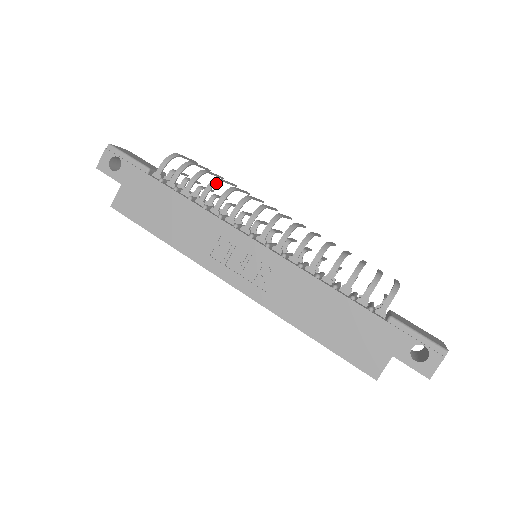
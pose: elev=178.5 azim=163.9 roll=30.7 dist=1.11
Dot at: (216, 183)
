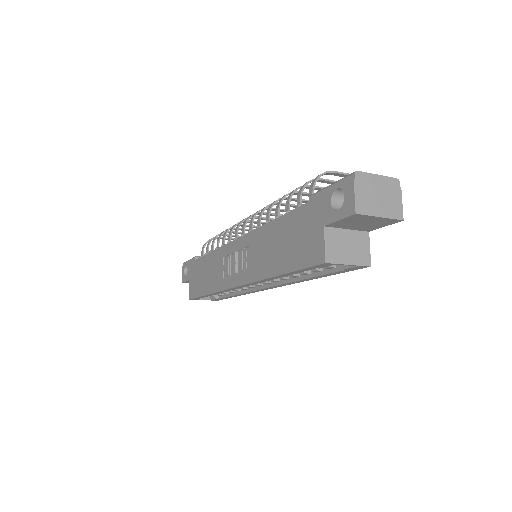
Dot at: (224, 231)
